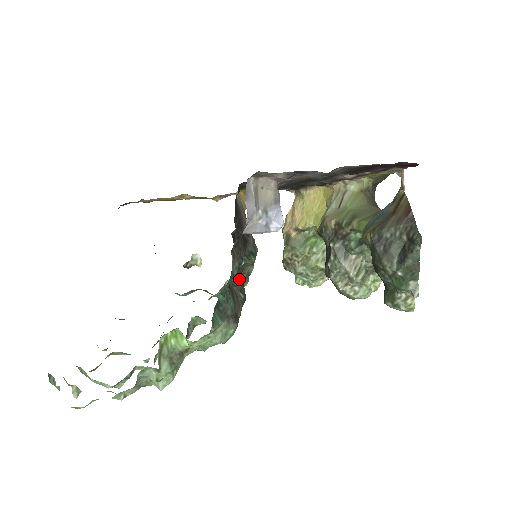
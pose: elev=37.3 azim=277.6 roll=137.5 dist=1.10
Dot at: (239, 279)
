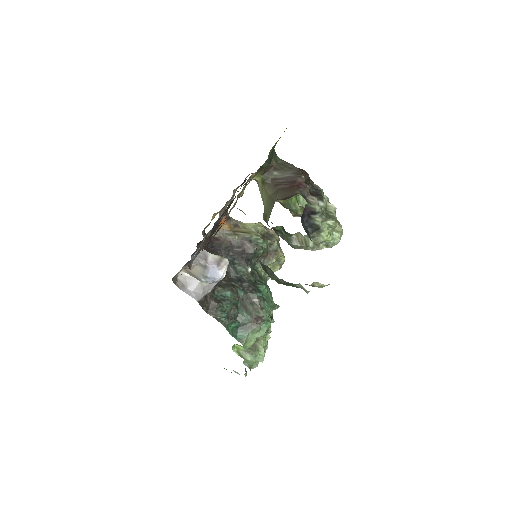
Dot at: (246, 293)
